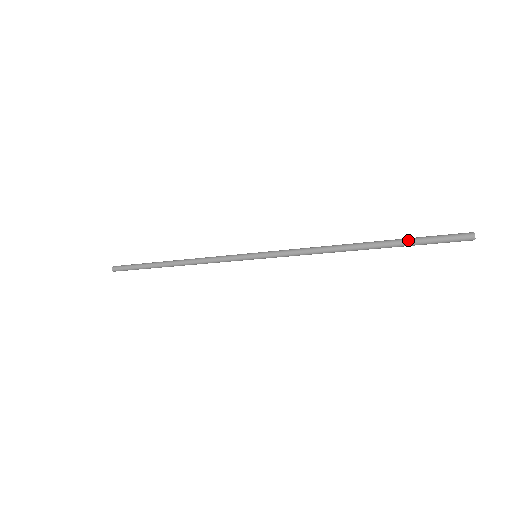
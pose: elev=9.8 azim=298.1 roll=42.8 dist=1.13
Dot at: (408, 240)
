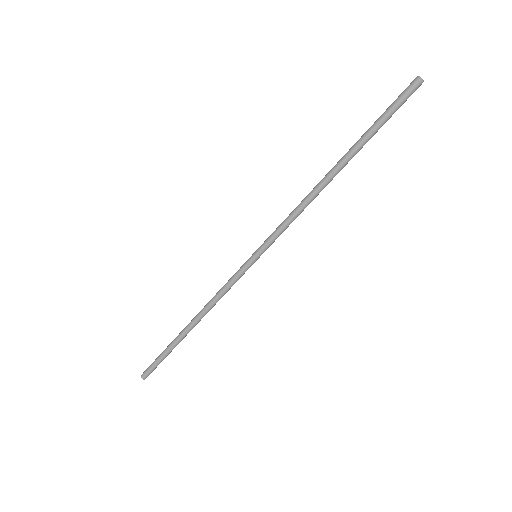
Dot at: (369, 128)
